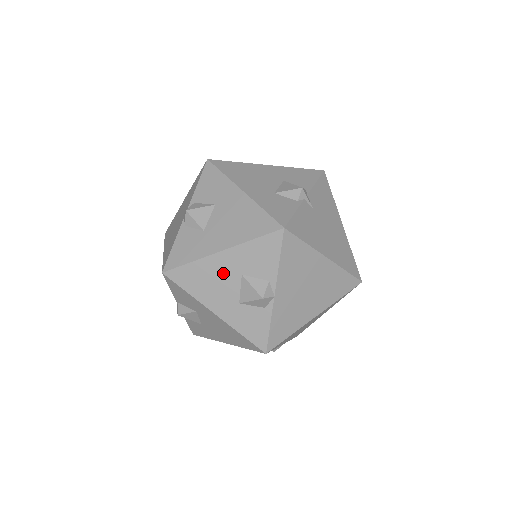
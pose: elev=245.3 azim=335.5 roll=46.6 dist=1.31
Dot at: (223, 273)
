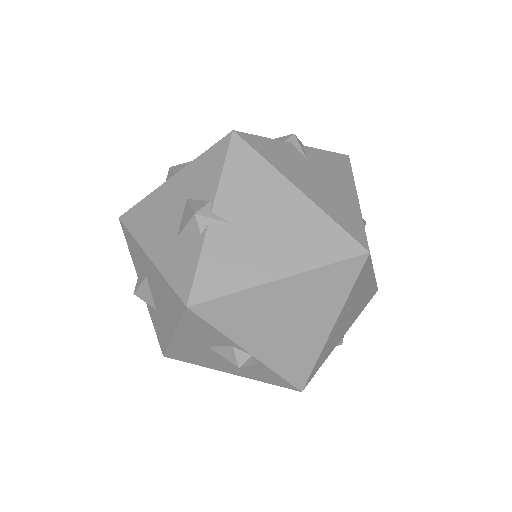
Dot at: (196, 348)
